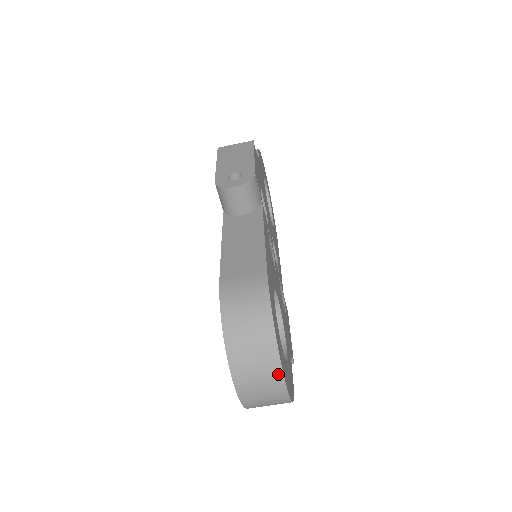
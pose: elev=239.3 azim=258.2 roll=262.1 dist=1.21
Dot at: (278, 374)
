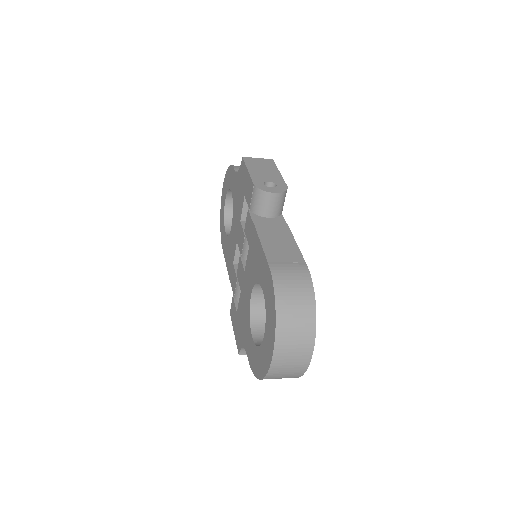
Dot at: (310, 348)
